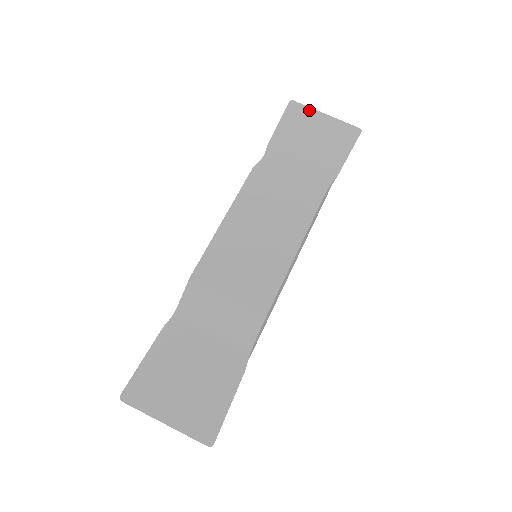
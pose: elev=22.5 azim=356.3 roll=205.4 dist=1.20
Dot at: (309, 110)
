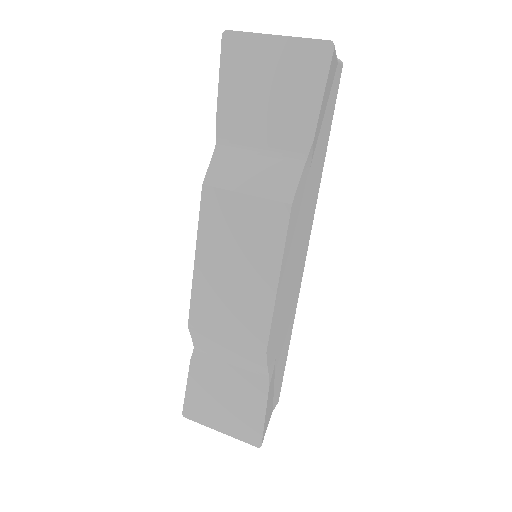
Dot at: (251, 39)
